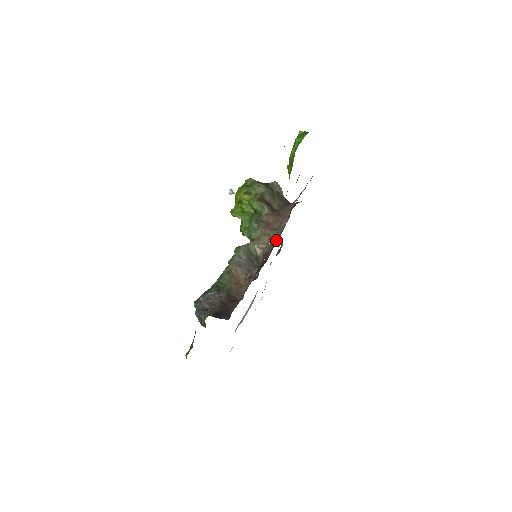
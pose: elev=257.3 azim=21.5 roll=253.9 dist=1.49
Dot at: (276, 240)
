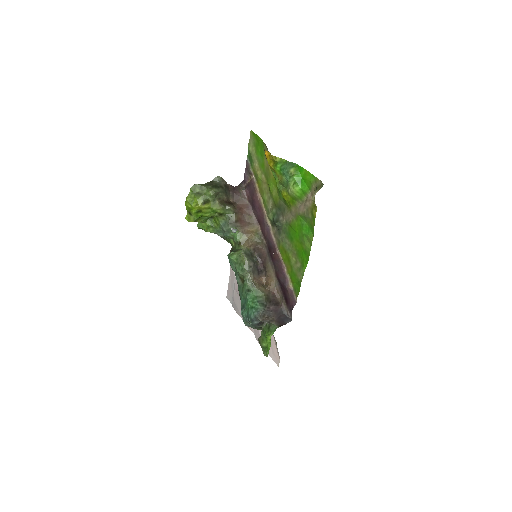
Dot at: (261, 234)
